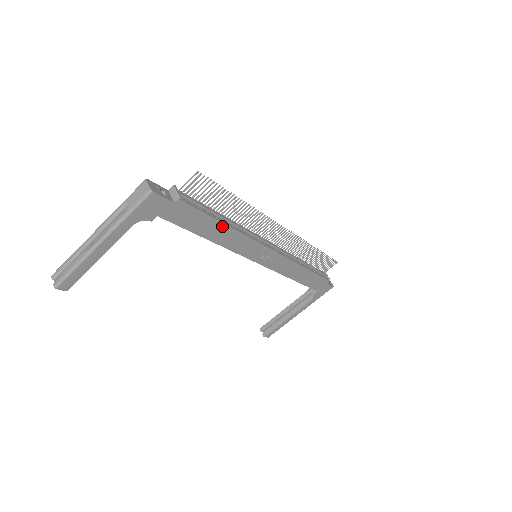
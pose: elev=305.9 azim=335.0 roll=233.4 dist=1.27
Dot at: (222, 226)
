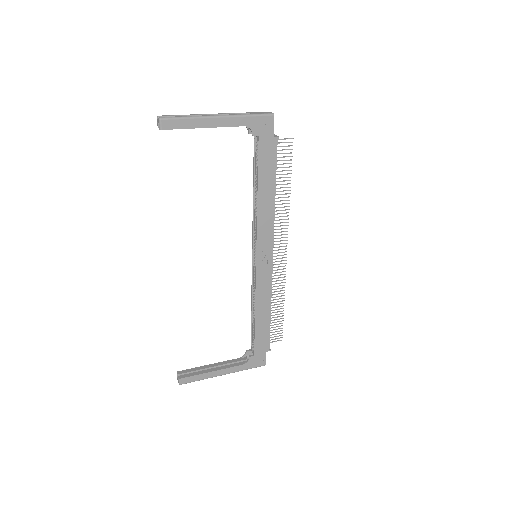
Dot at: (273, 191)
